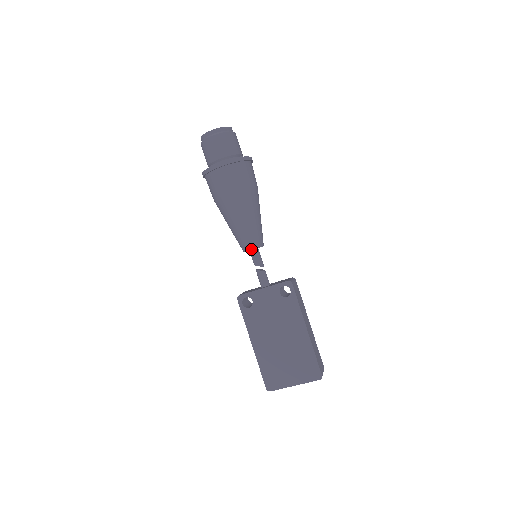
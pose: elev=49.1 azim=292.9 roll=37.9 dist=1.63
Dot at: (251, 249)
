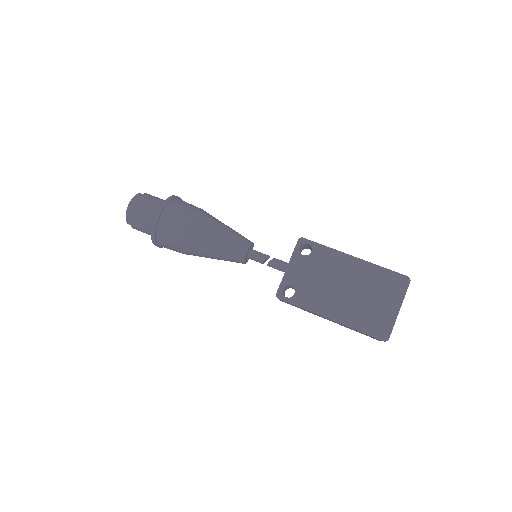
Dot at: (246, 250)
